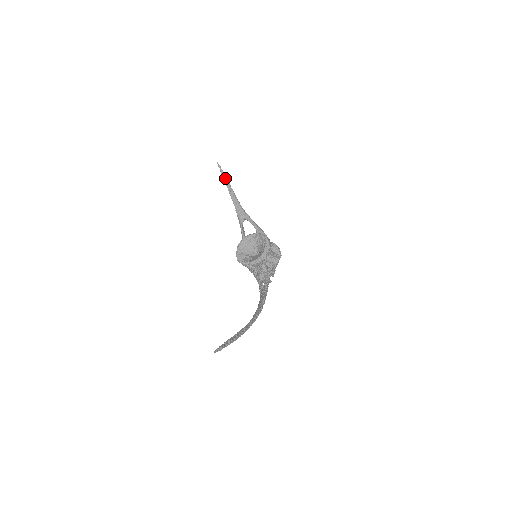
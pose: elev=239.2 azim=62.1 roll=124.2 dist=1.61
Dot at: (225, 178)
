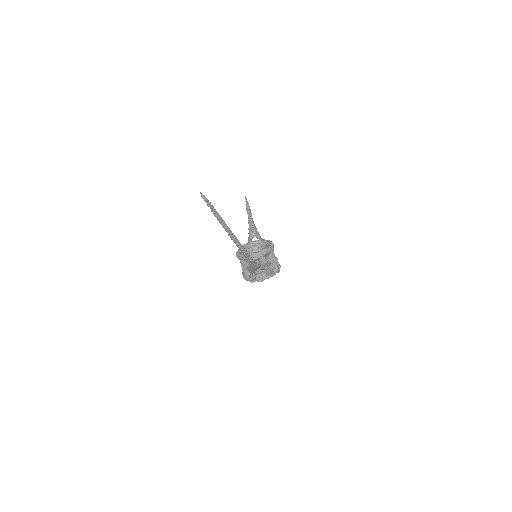
Dot at: (248, 206)
